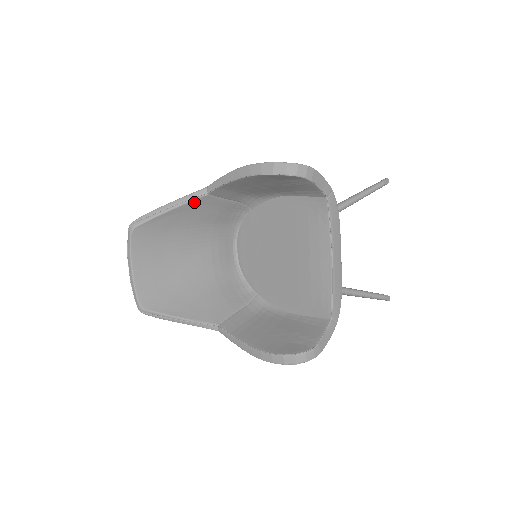
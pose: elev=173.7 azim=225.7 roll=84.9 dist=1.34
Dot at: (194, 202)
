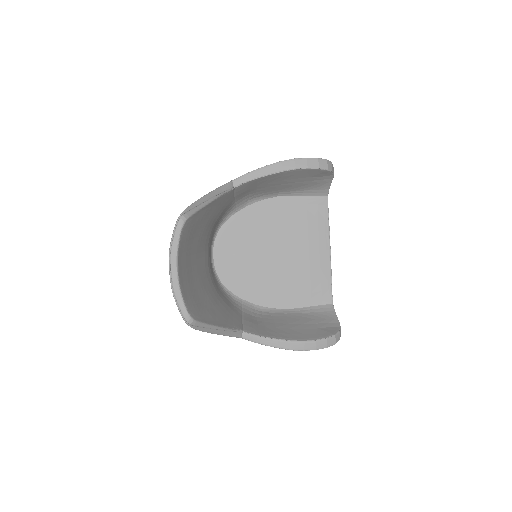
Dot at: (224, 196)
